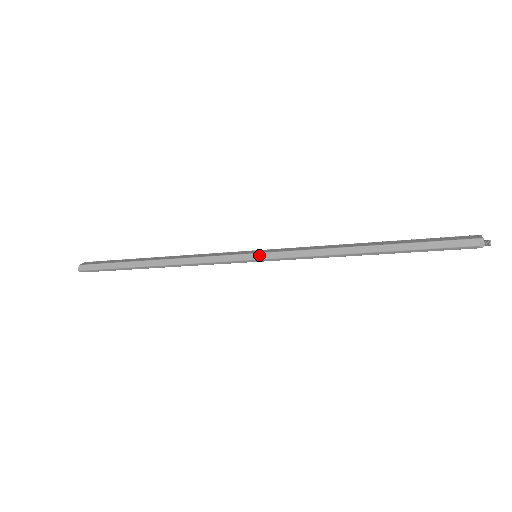
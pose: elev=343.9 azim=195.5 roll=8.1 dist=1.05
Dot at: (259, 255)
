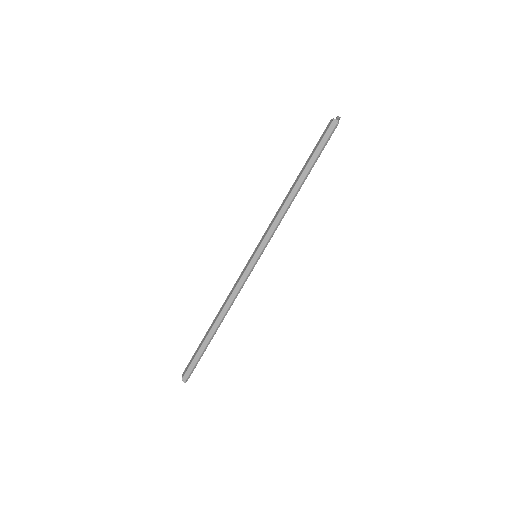
Dot at: (257, 253)
